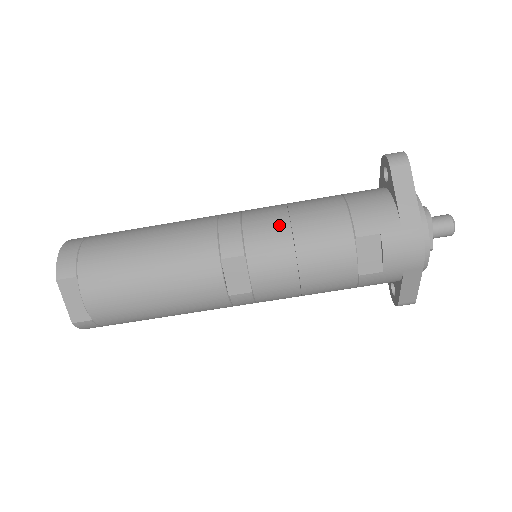
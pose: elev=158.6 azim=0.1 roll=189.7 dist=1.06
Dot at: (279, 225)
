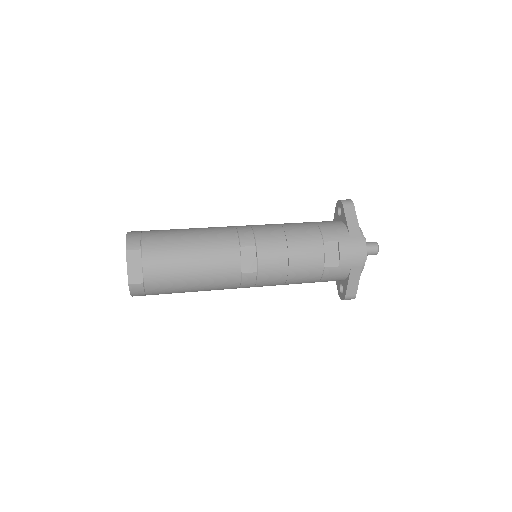
Dot at: (277, 231)
